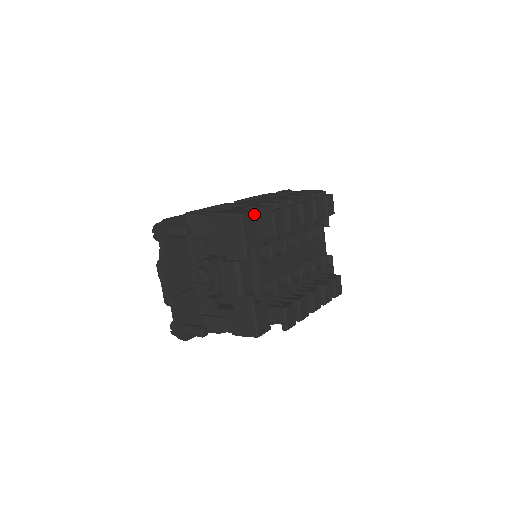
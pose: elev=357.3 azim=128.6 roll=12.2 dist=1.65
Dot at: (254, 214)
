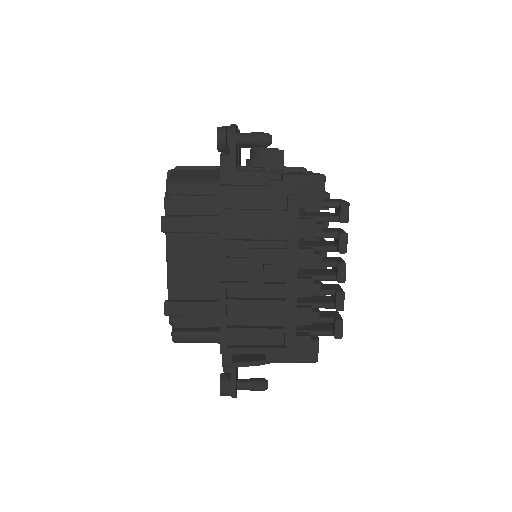
Dot at: occluded
